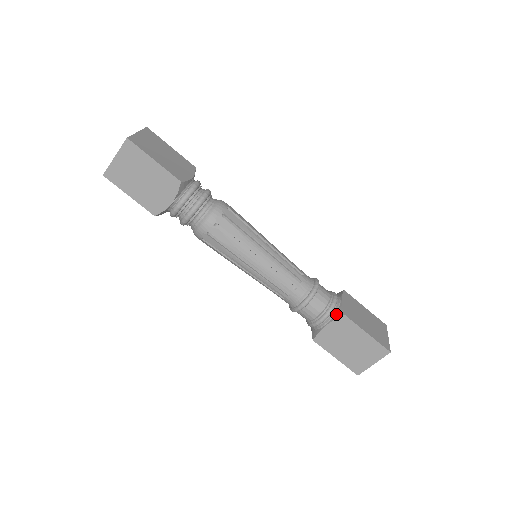
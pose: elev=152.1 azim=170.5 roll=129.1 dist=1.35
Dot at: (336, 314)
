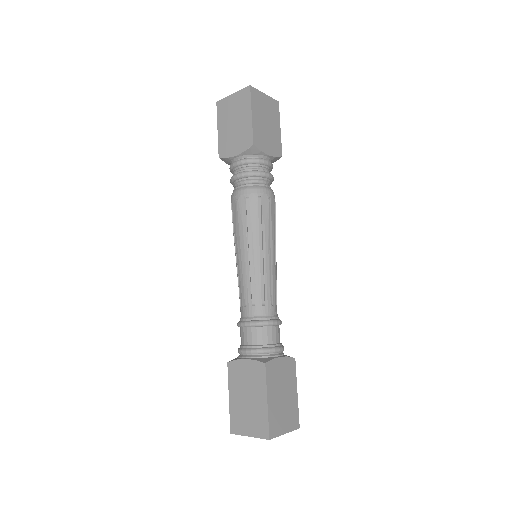
Dot at: (286, 355)
